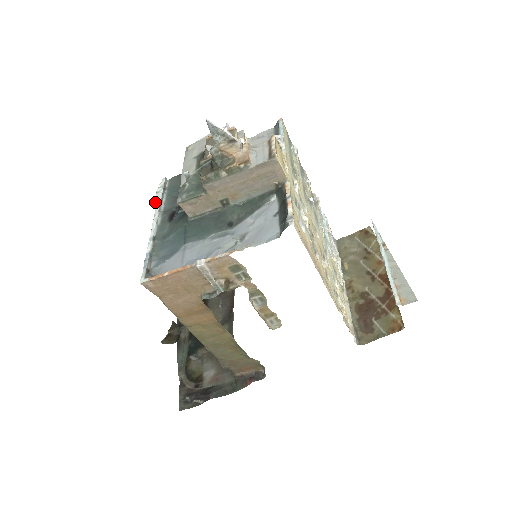
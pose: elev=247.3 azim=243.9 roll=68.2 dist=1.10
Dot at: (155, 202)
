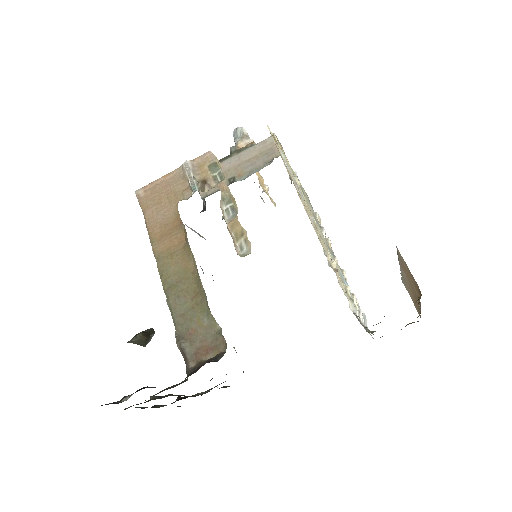
Dot at: occluded
